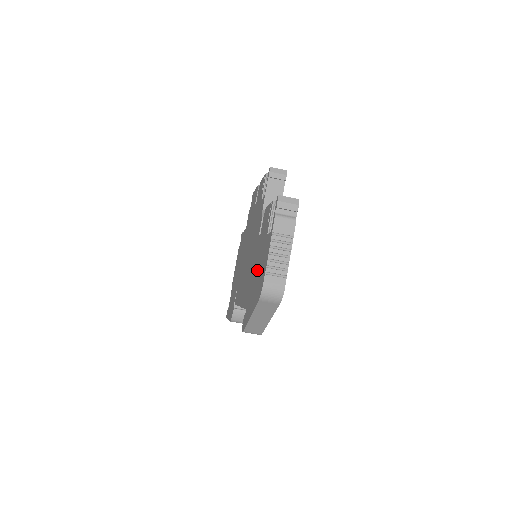
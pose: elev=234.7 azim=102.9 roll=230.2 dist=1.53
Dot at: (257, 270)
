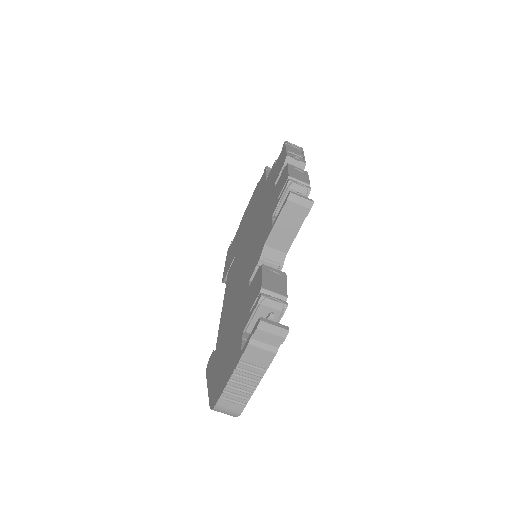
Dot at: (228, 343)
